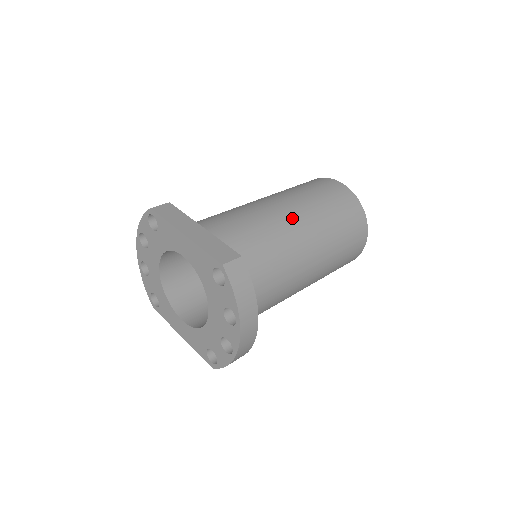
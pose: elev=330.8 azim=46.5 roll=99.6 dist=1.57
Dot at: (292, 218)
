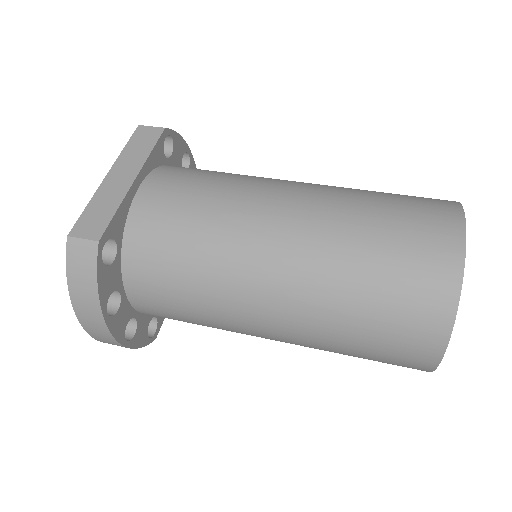
Dot at: (276, 238)
